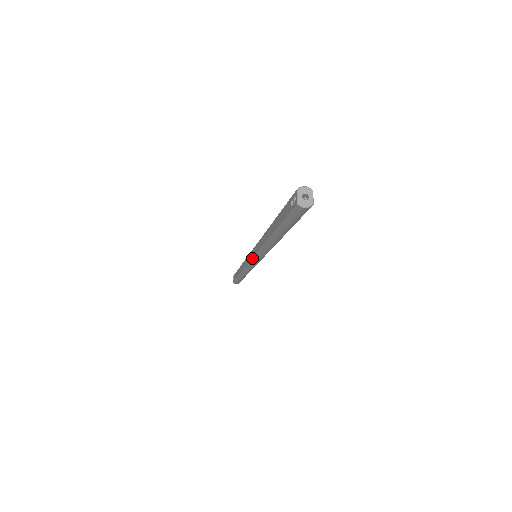
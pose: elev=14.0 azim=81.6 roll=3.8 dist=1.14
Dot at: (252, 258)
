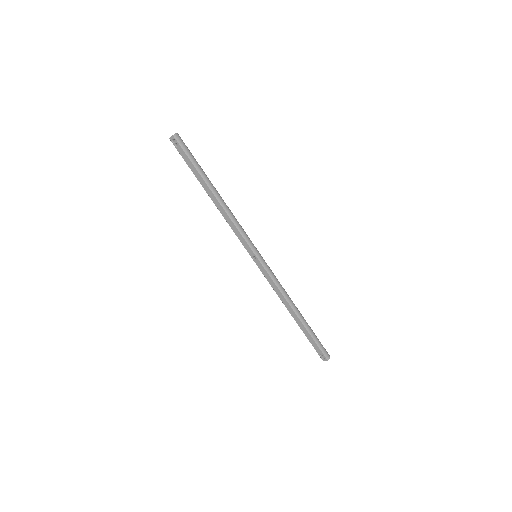
Dot at: (256, 264)
